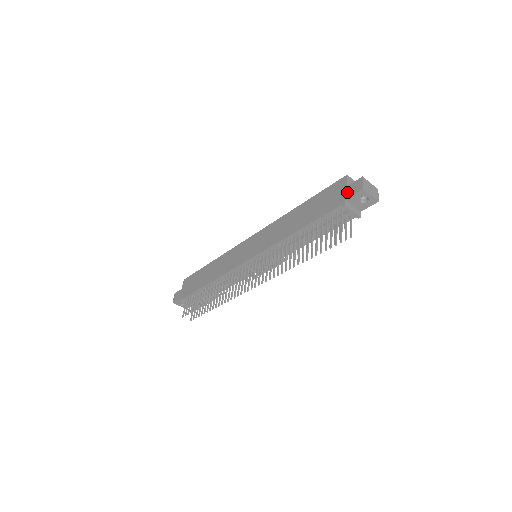
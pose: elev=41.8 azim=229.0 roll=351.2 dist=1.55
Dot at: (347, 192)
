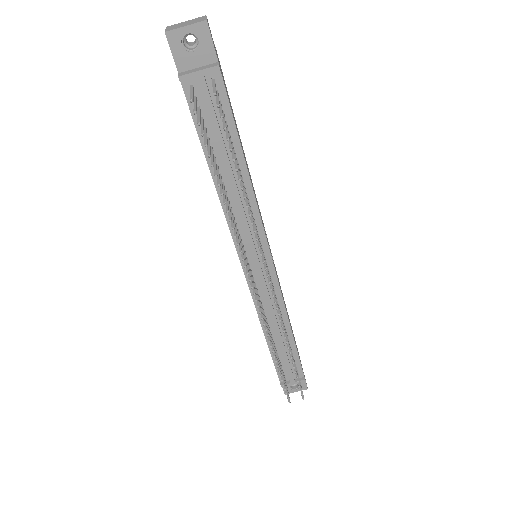
Dot at: (176, 64)
